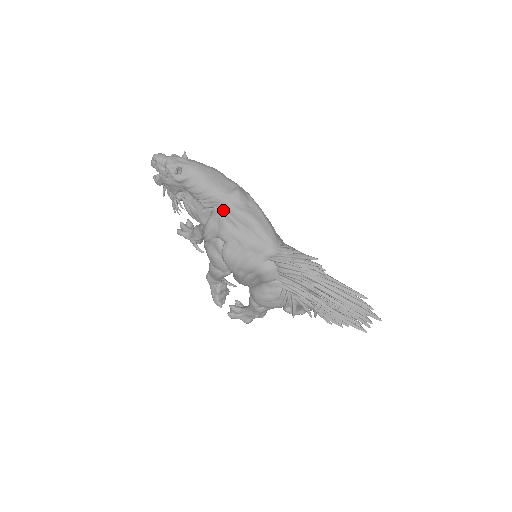
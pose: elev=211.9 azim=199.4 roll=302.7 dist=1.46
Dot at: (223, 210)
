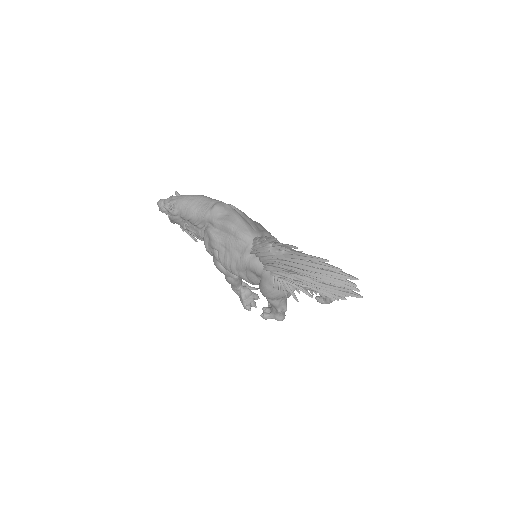
Dot at: (209, 225)
